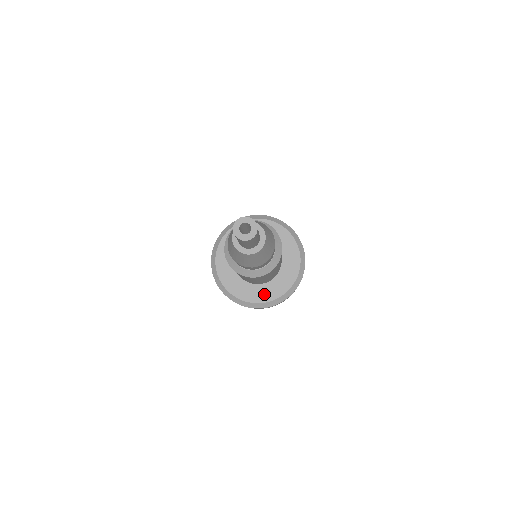
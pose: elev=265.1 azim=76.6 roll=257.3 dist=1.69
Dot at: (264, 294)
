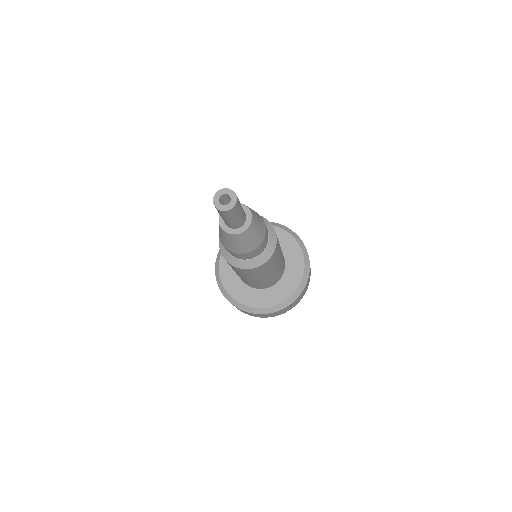
Dot at: (291, 281)
